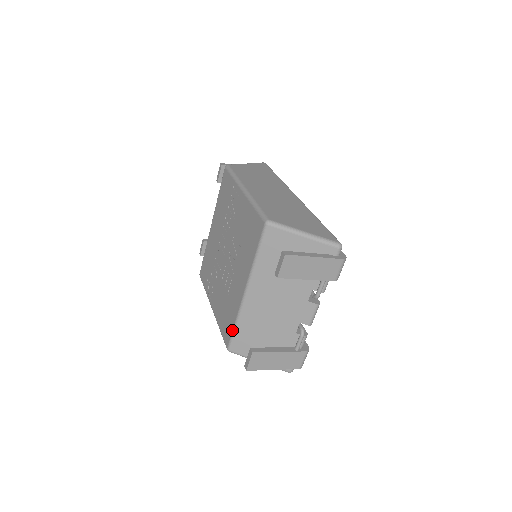
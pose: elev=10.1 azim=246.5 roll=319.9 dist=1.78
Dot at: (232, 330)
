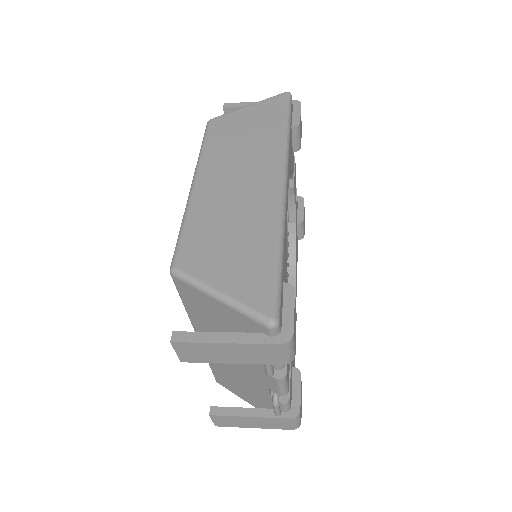
Dot at: occluded
